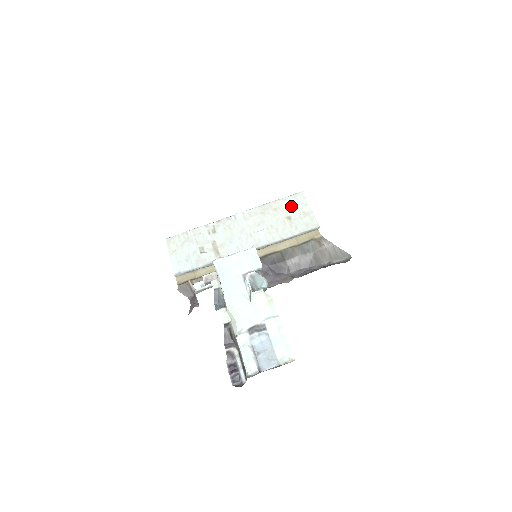
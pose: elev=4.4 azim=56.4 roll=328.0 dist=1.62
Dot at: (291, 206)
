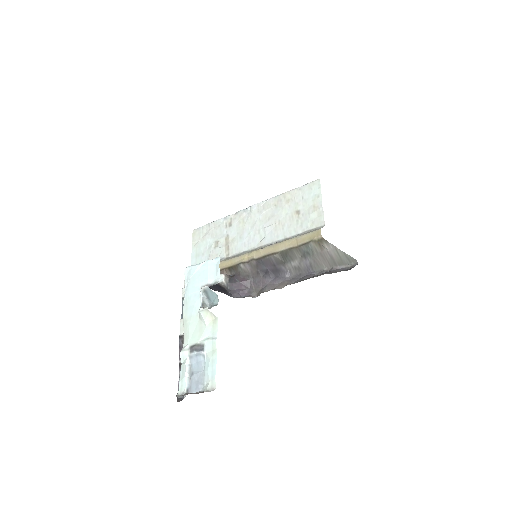
Dot at: (303, 197)
